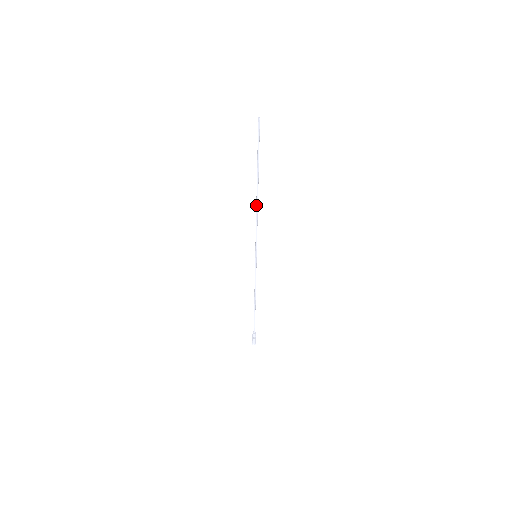
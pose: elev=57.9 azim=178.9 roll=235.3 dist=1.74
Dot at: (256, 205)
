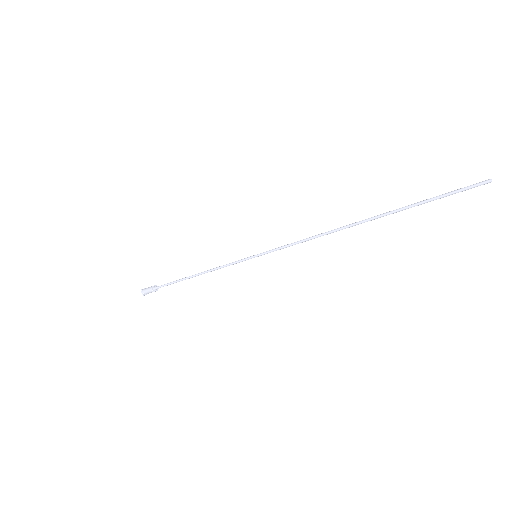
Dot at: (333, 232)
